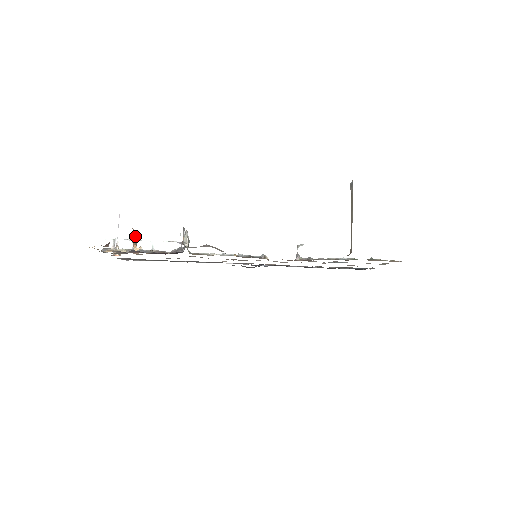
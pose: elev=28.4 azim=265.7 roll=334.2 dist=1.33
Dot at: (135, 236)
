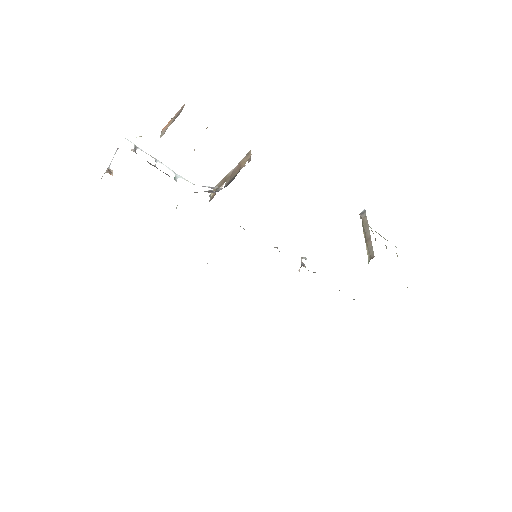
Dot at: occluded
